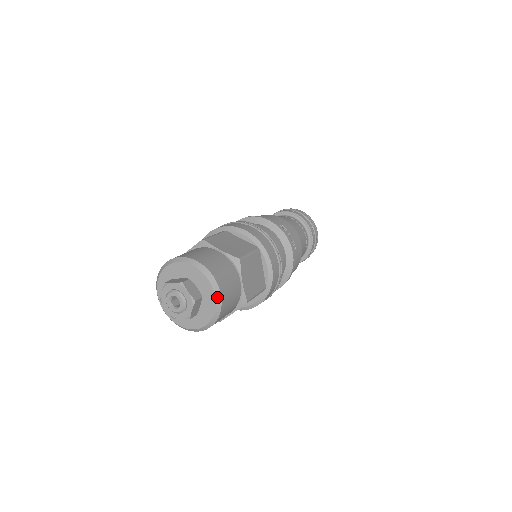
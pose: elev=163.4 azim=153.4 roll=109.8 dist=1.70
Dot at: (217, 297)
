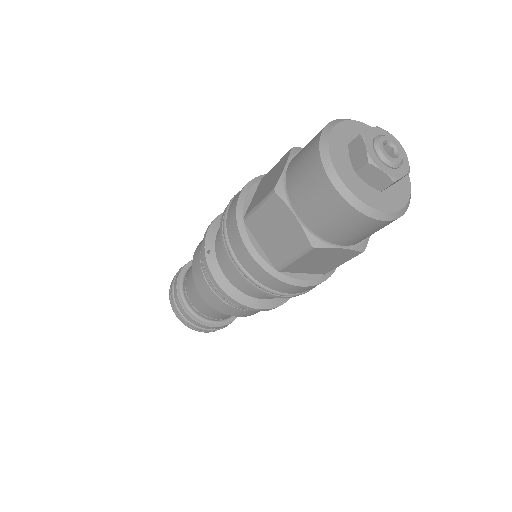
Dot at: occluded
